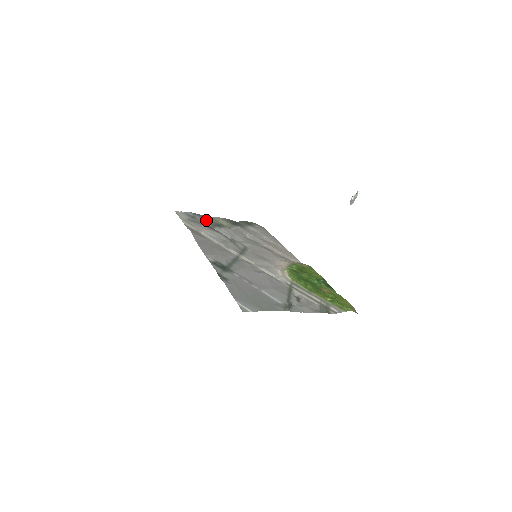
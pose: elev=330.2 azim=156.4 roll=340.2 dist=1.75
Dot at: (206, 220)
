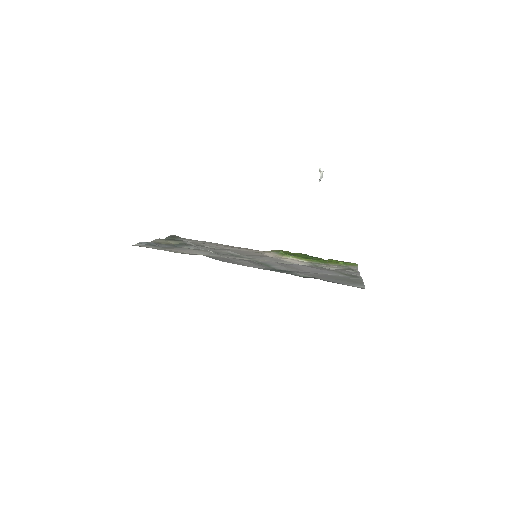
Dot at: (162, 244)
